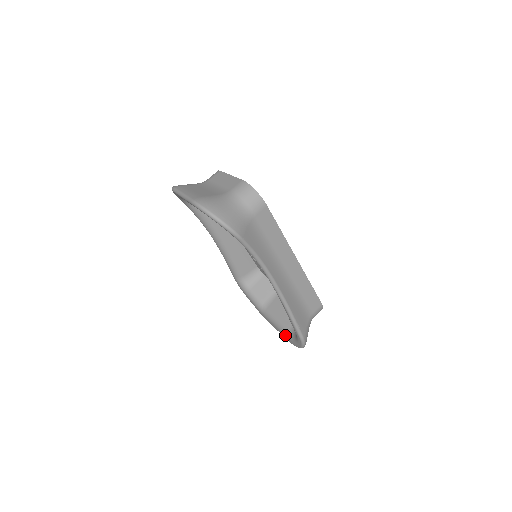
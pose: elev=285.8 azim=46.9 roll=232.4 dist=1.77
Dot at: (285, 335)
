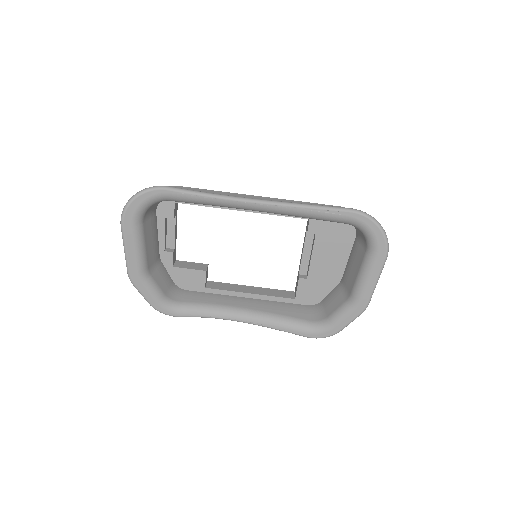
Dot at: (374, 260)
